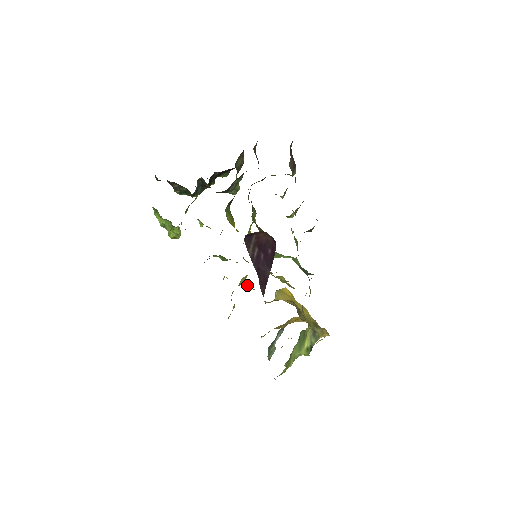
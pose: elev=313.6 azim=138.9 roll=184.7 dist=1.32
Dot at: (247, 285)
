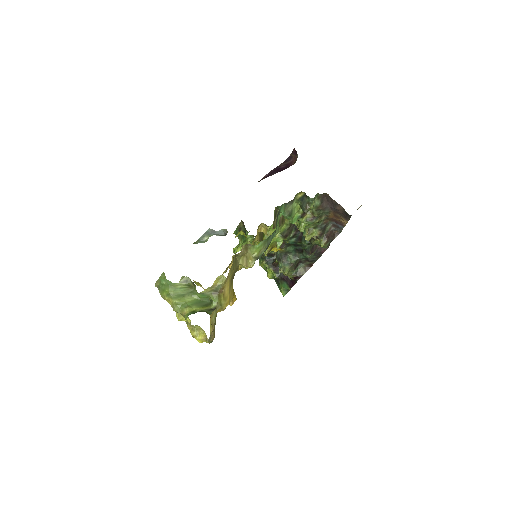
Dot at: (229, 267)
